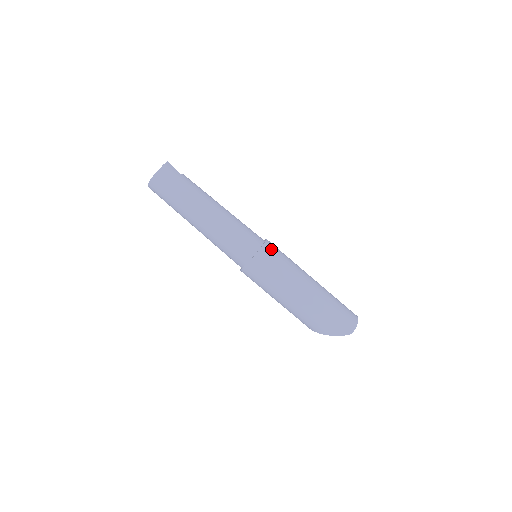
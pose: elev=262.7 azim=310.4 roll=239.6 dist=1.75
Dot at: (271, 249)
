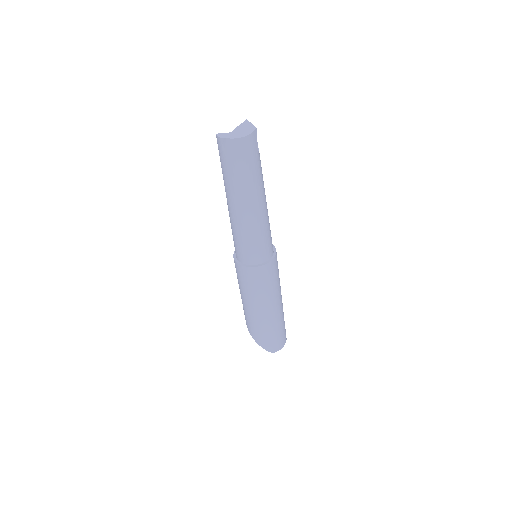
Dot at: (274, 266)
